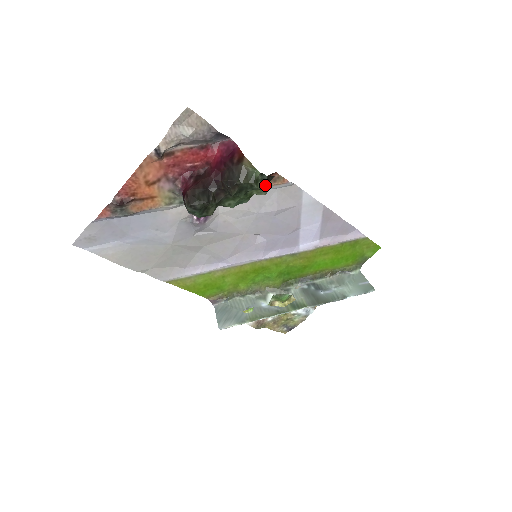
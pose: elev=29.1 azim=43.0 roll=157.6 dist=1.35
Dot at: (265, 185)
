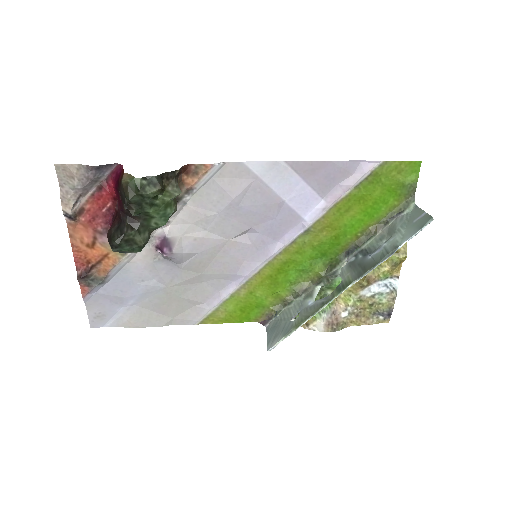
Dot at: (157, 186)
